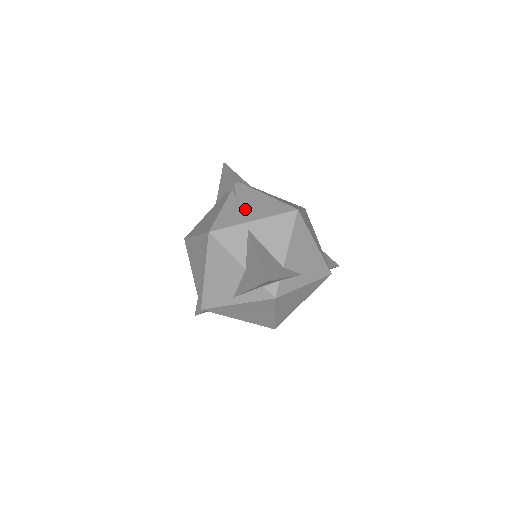
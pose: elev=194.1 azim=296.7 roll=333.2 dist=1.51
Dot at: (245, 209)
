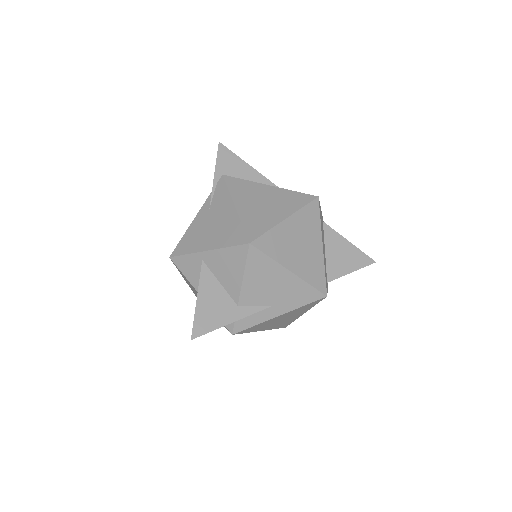
Dot at: (208, 229)
